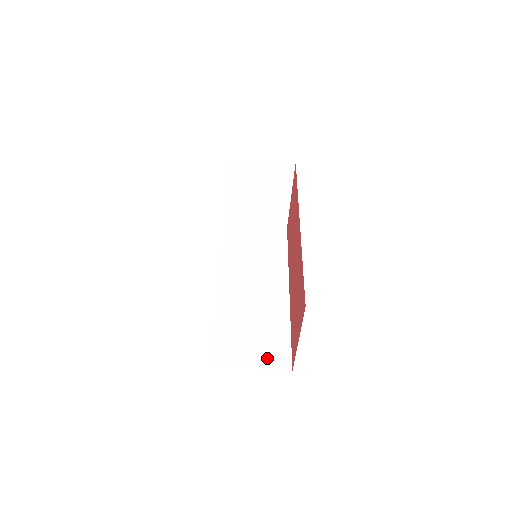
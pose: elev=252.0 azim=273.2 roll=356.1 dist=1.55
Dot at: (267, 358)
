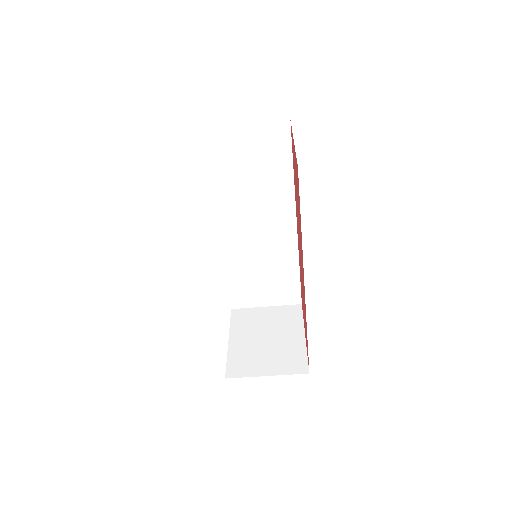
Dot at: (279, 297)
